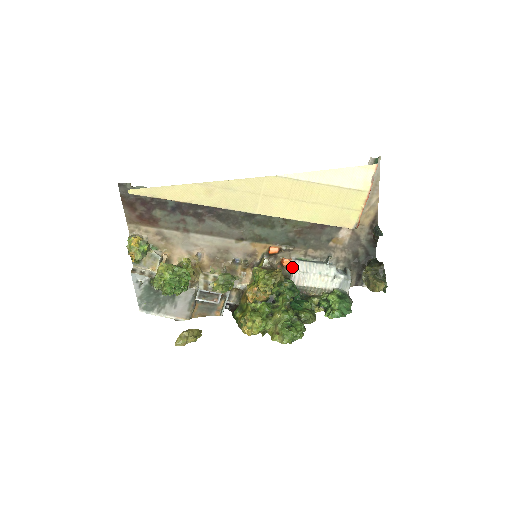
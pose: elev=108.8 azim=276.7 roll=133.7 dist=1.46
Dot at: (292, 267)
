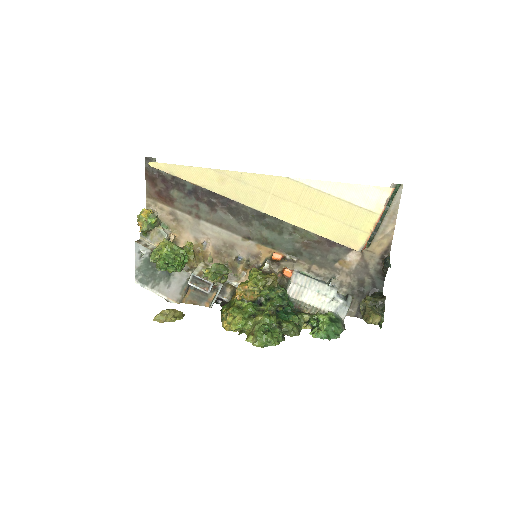
Dot at: (291, 278)
